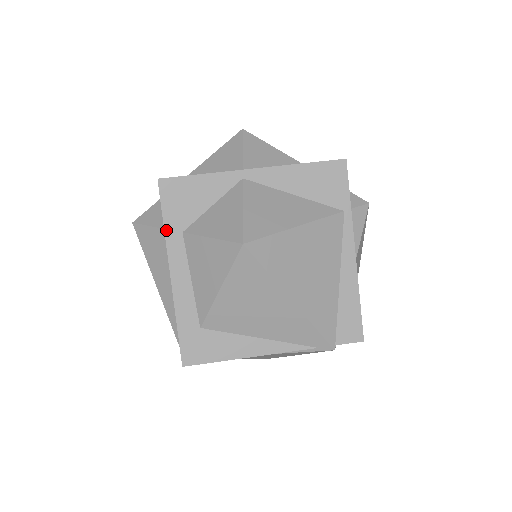
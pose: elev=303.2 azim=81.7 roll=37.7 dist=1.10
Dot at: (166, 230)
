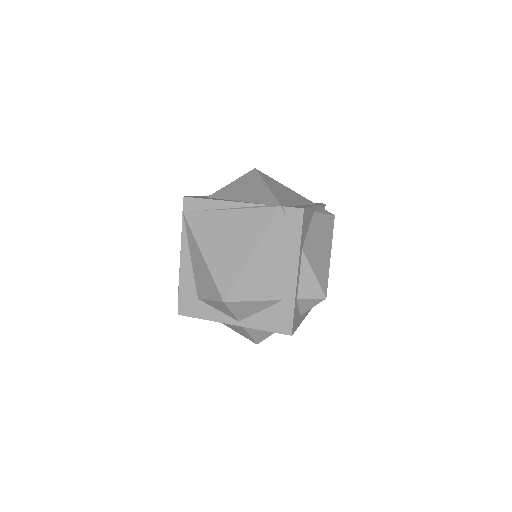
Dot at: occluded
